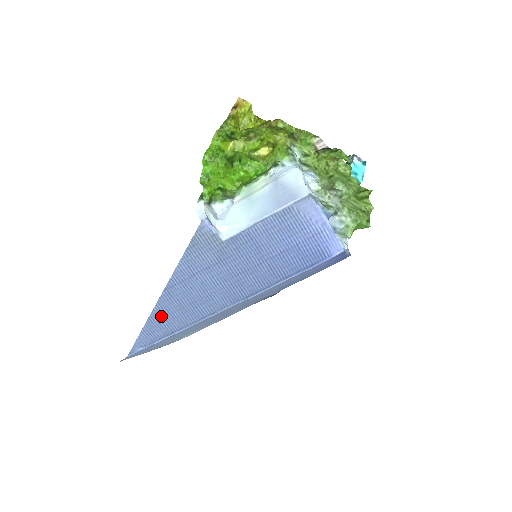
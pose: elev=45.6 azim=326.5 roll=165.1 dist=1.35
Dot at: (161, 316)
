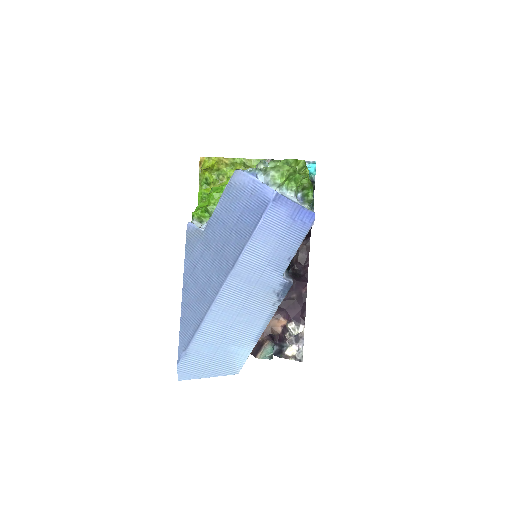
Dot at: (187, 314)
